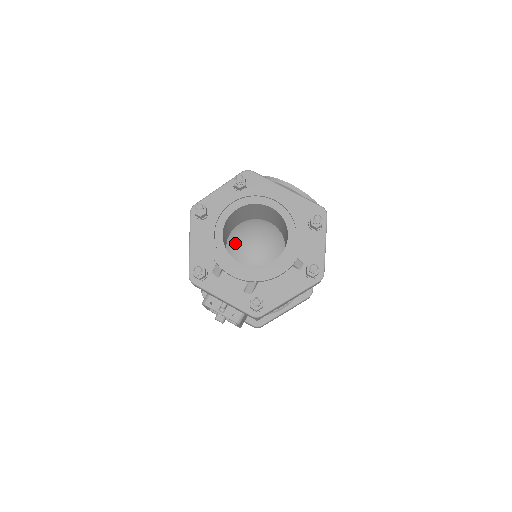
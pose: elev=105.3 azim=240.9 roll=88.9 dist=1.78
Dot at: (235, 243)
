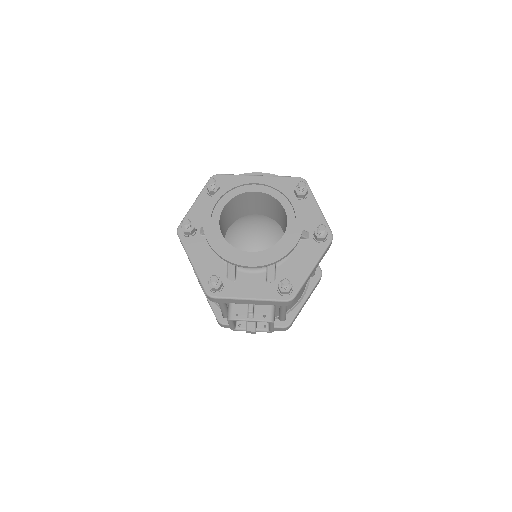
Dot at: (234, 246)
